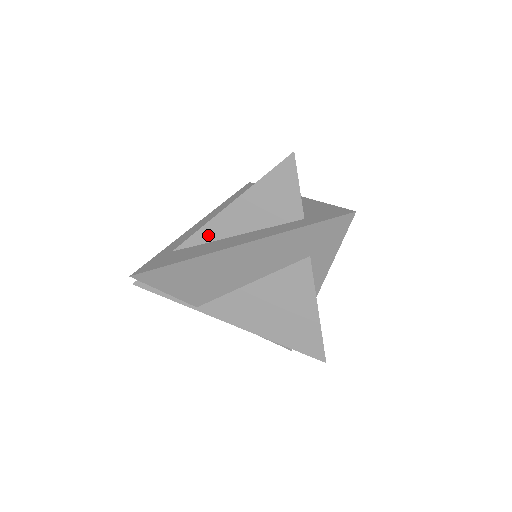
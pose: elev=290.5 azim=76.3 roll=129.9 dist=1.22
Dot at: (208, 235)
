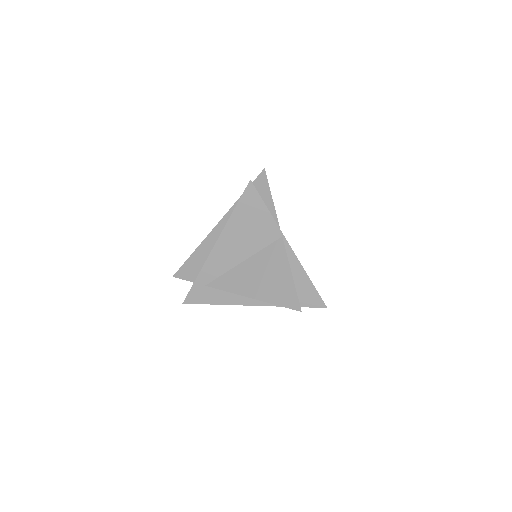
Dot at: occluded
